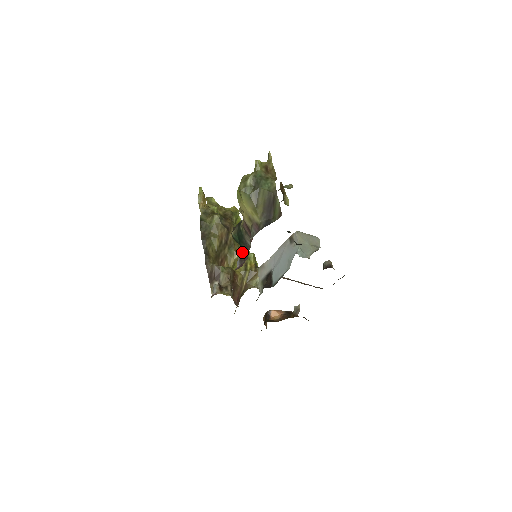
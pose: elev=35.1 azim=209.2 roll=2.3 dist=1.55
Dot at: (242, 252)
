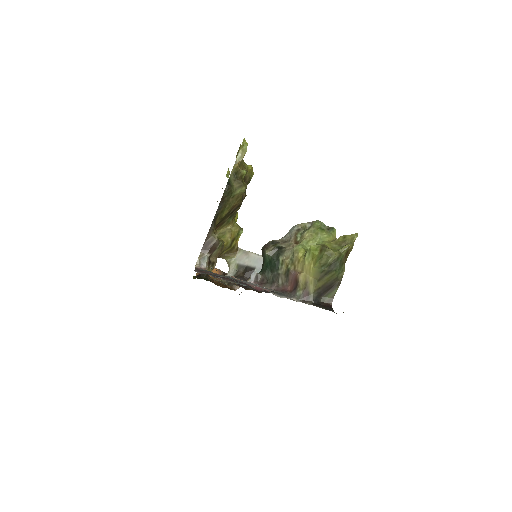
Dot at: (264, 274)
